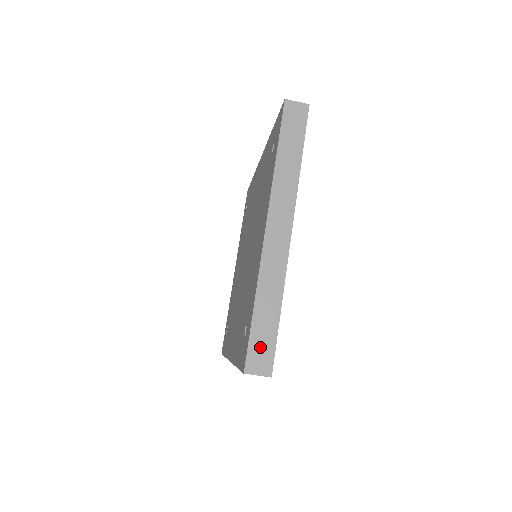
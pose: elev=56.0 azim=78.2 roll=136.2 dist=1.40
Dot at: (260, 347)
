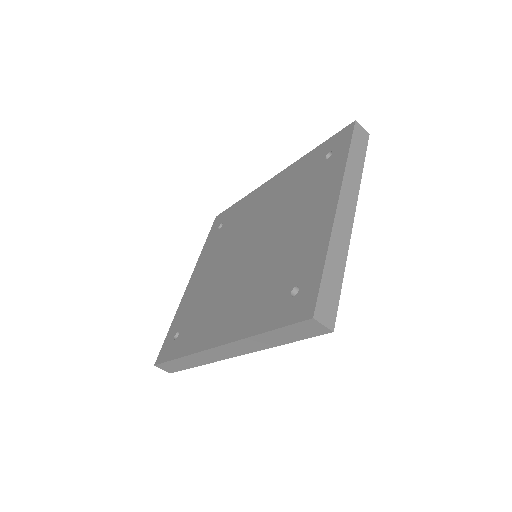
Dot at: (327, 299)
